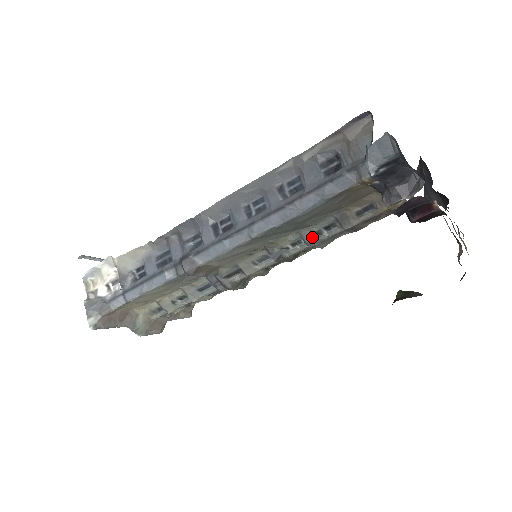
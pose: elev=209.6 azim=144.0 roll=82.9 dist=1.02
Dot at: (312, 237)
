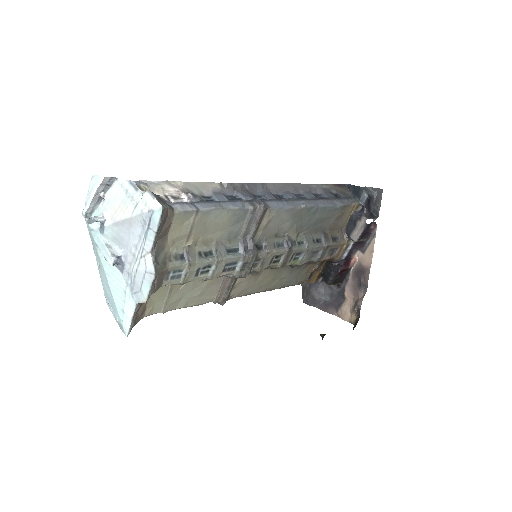
Dot at: (311, 241)
